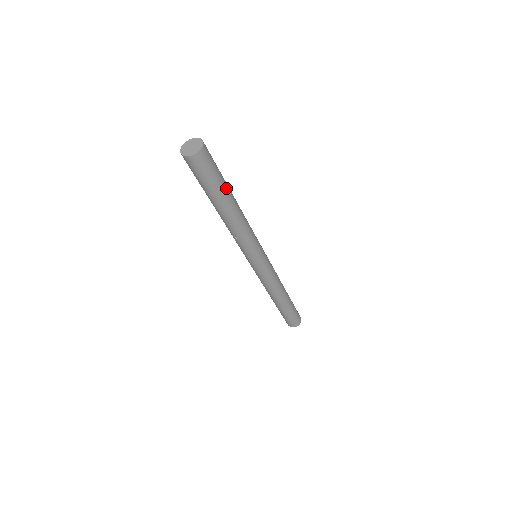
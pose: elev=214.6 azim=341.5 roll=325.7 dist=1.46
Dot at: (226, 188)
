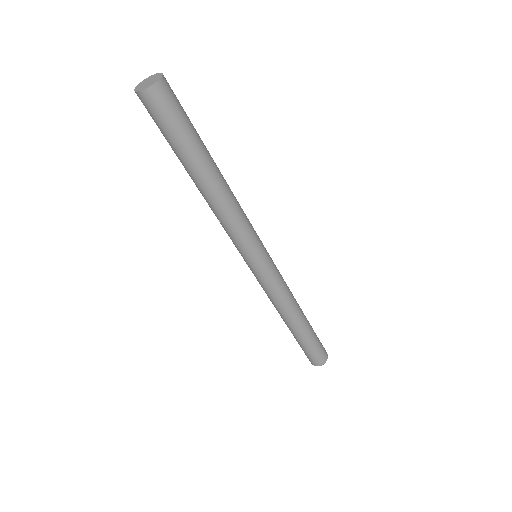
Dot at: (198, 149)
